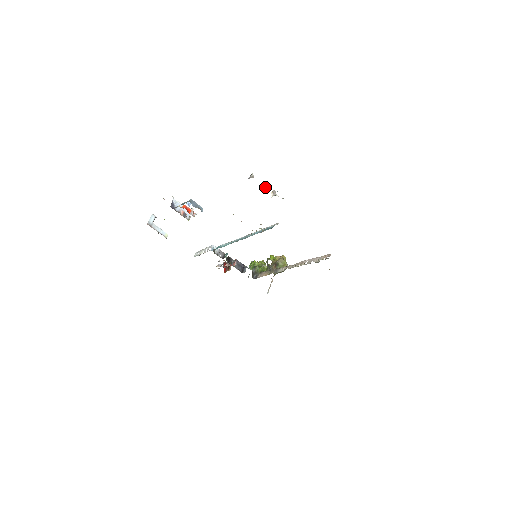
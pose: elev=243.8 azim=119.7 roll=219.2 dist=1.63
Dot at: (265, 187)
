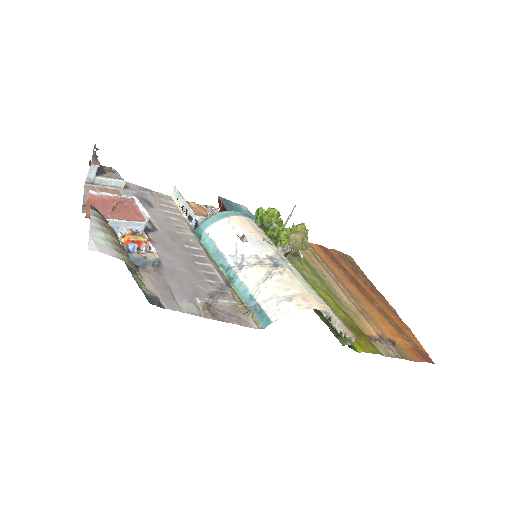
Dot at: (269, 243)
